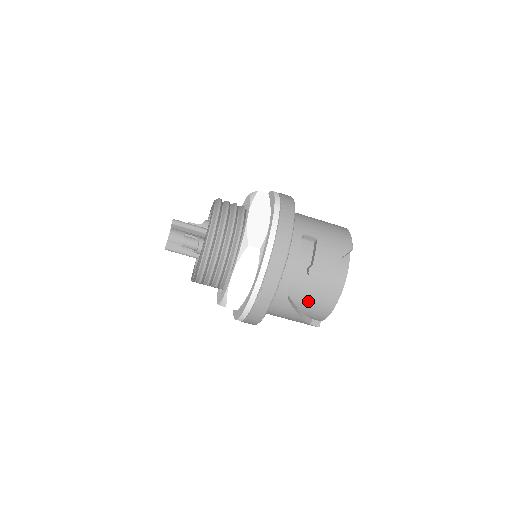
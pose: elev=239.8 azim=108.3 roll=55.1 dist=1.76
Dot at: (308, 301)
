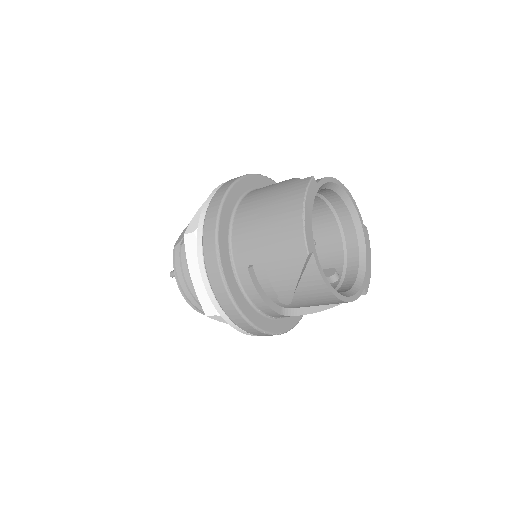
Dot at: (316, 305)
